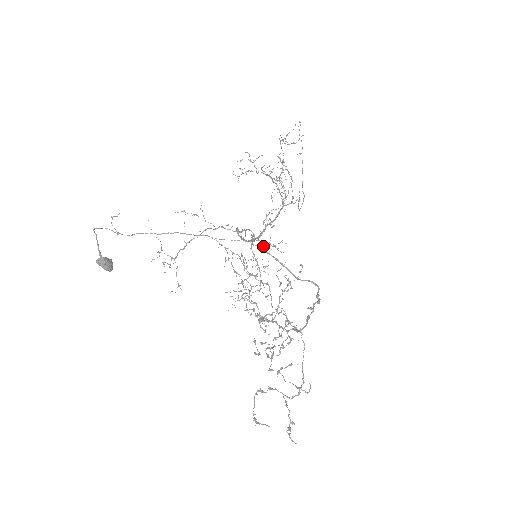
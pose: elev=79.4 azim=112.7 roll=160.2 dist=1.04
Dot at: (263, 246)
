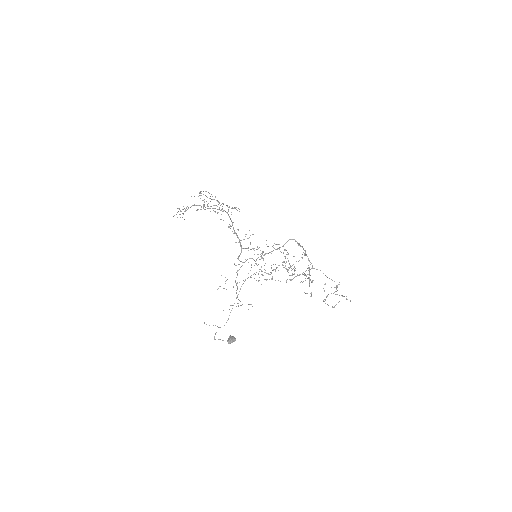
Dot at: occluded
